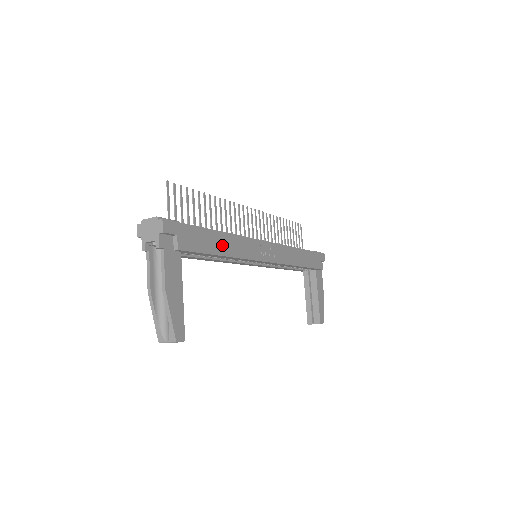
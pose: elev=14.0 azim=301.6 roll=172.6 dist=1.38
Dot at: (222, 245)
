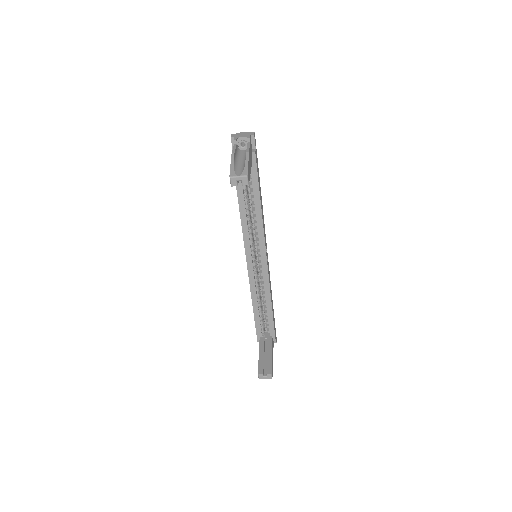
Dot at: occluded
